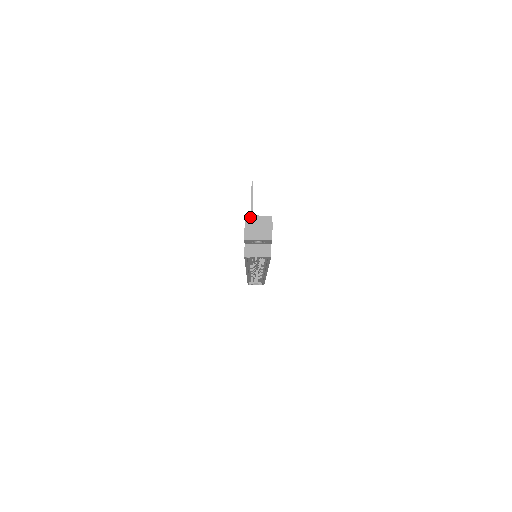
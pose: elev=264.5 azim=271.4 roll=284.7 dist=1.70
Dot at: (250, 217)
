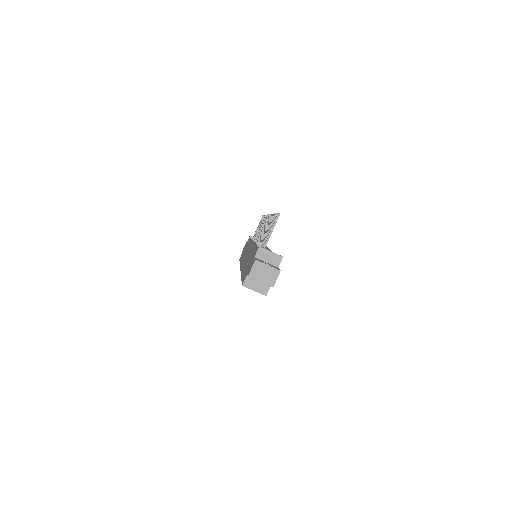
Dot at: (263, 250)
